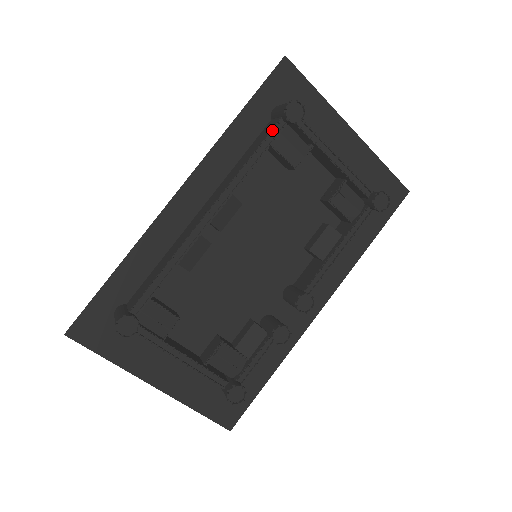
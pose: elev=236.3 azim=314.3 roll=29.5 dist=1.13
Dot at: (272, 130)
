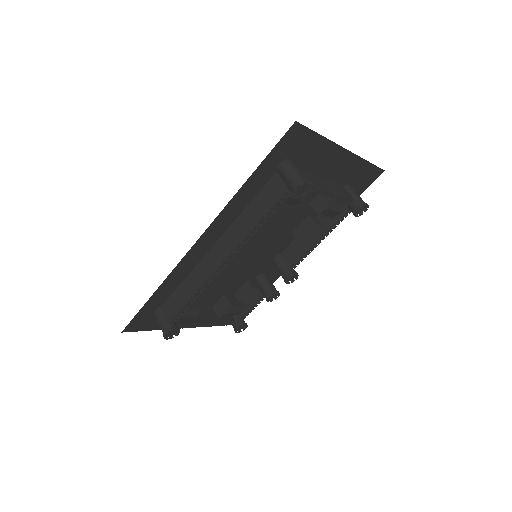
Dot at: (280, 200)
